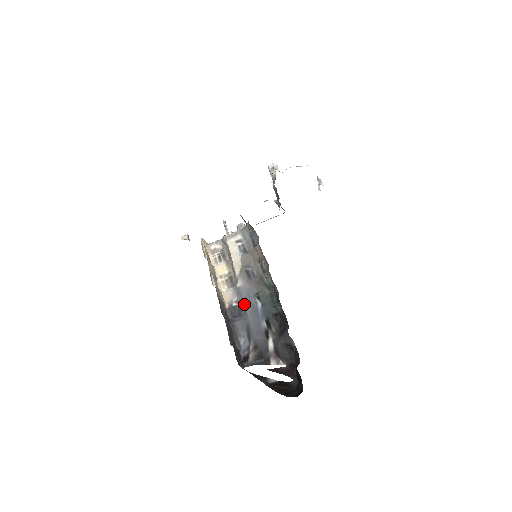
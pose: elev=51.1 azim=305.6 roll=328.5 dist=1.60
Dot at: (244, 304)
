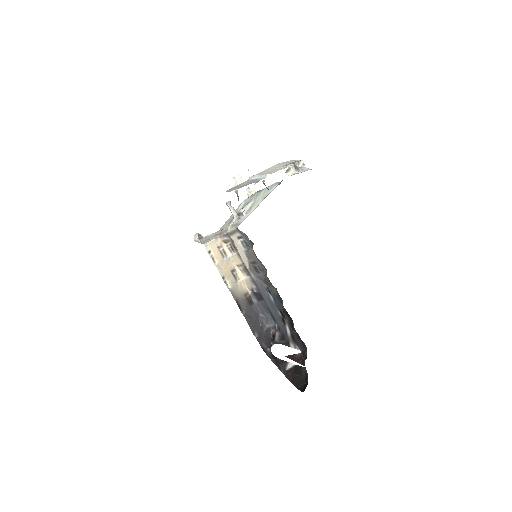
Dot at: (261, 294)
